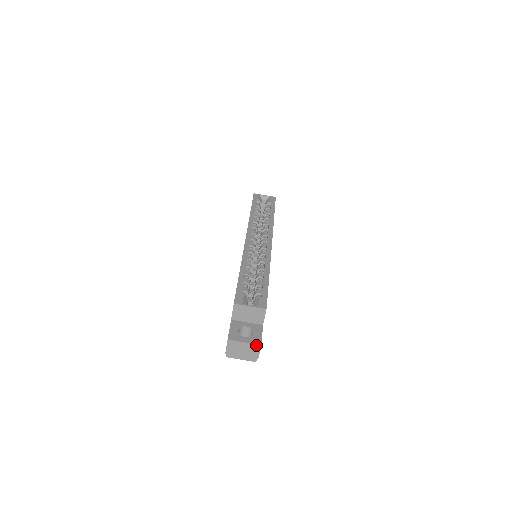
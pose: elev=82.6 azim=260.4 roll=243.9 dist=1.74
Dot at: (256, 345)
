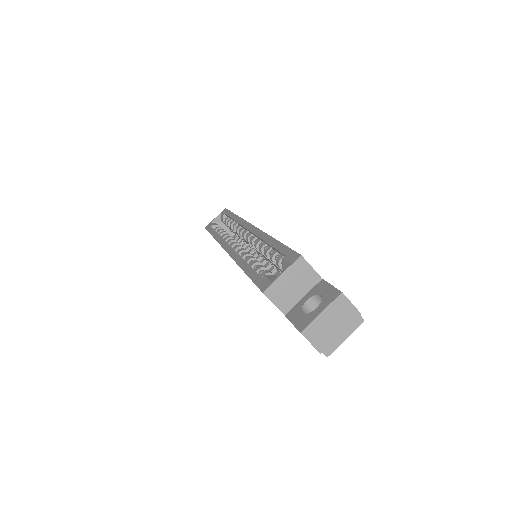
Dot at: (337, 300)
